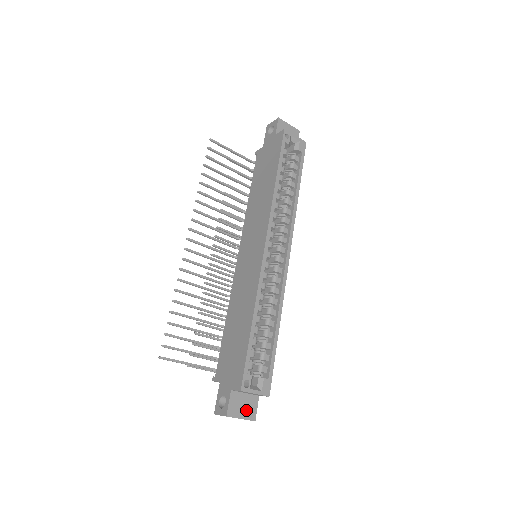
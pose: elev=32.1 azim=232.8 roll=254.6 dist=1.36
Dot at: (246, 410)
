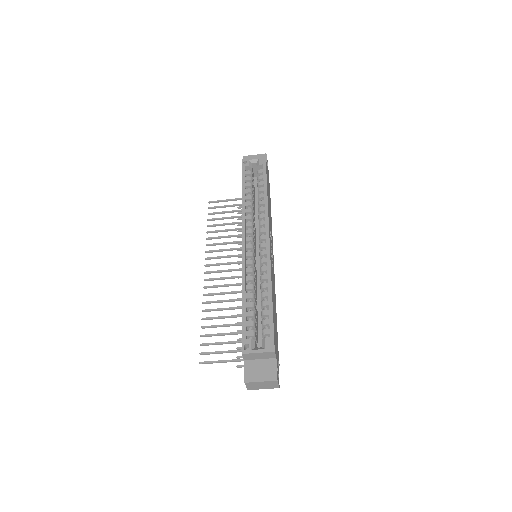
Dot at: (265, 373)
